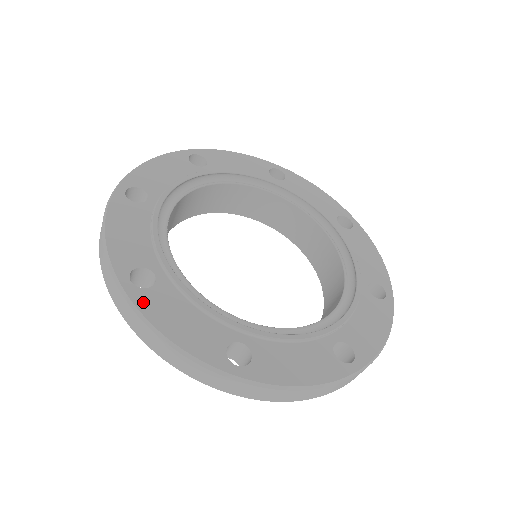
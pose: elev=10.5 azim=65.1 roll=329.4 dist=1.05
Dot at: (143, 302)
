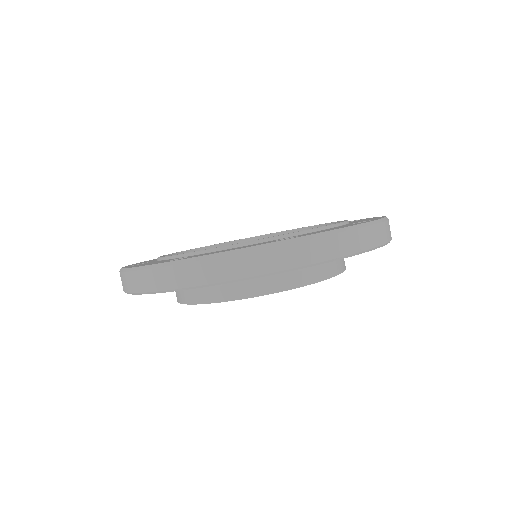
Dot at: occluded
